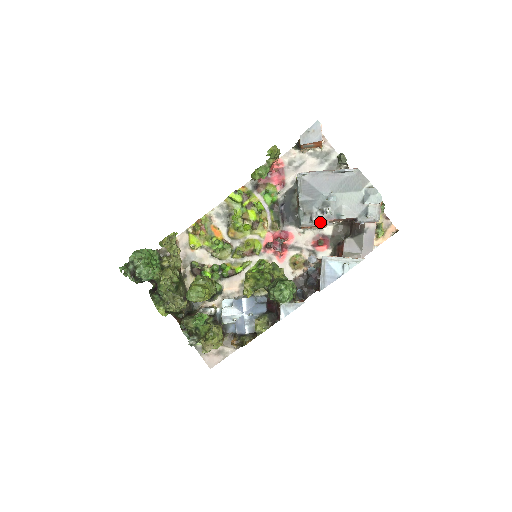
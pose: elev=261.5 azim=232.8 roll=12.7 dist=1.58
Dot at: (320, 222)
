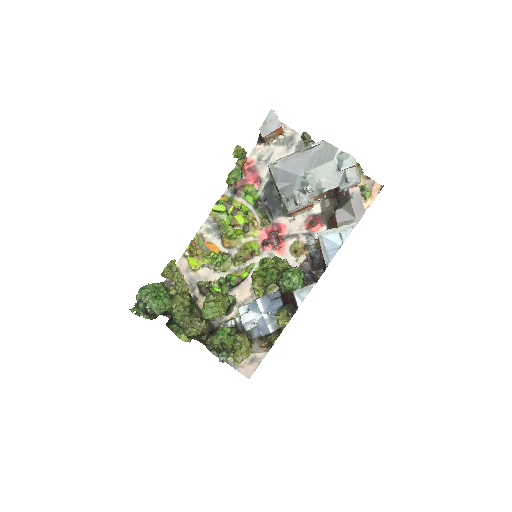
Dot at: (305, 203)
